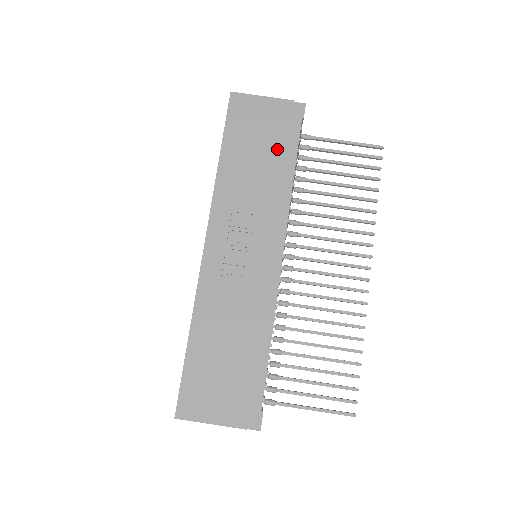
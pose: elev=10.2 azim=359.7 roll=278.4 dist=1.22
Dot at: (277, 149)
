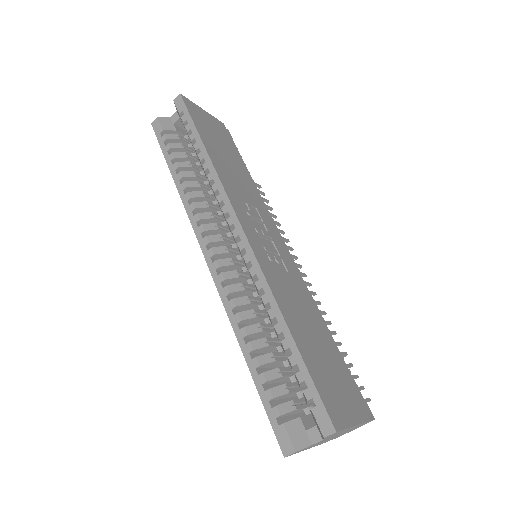
Dot at: (236, 156)
